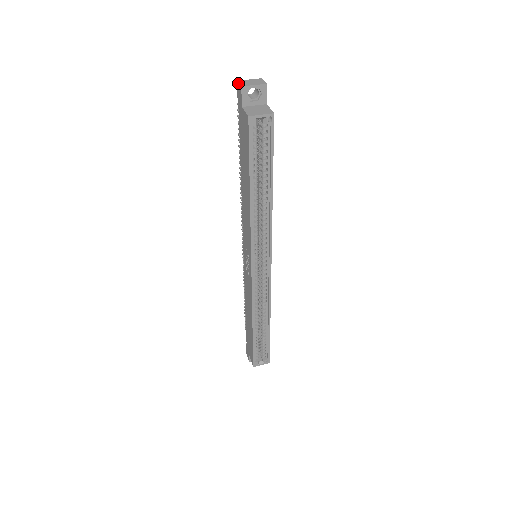
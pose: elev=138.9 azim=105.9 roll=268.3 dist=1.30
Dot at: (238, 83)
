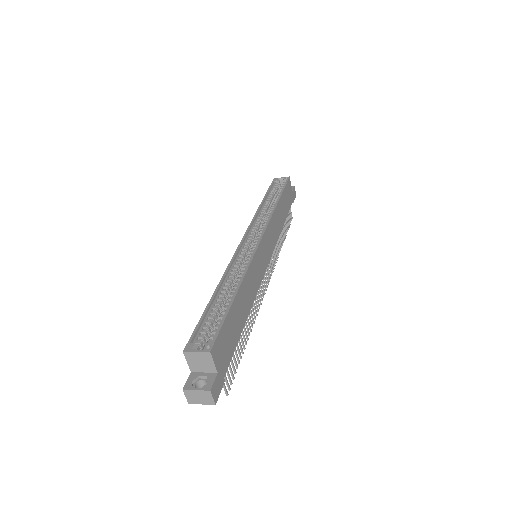
Dot at: occluded
